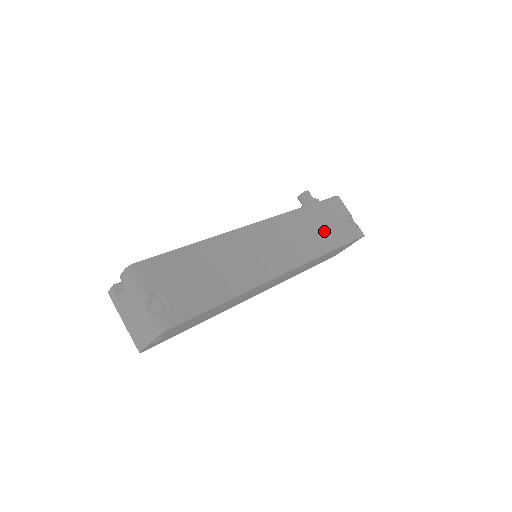
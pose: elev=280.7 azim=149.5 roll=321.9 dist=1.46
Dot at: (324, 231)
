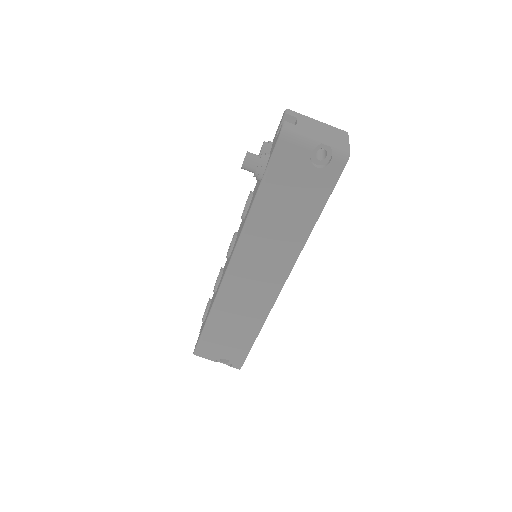
Dot at: (291, 213)
